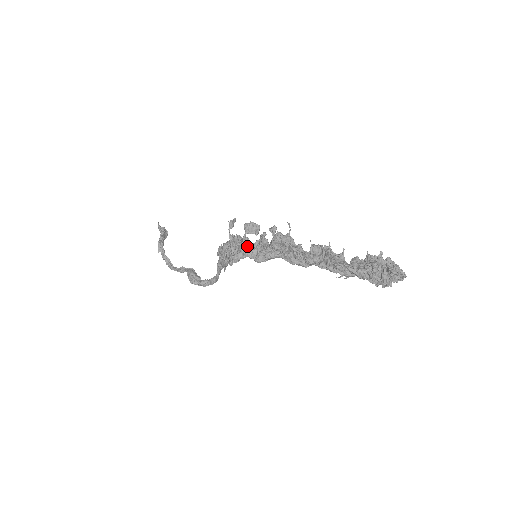
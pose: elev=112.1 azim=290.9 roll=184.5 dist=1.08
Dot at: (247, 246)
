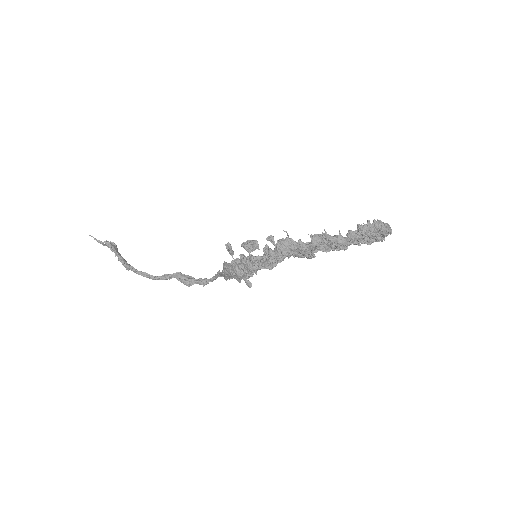
Dot at: (260, 265)
